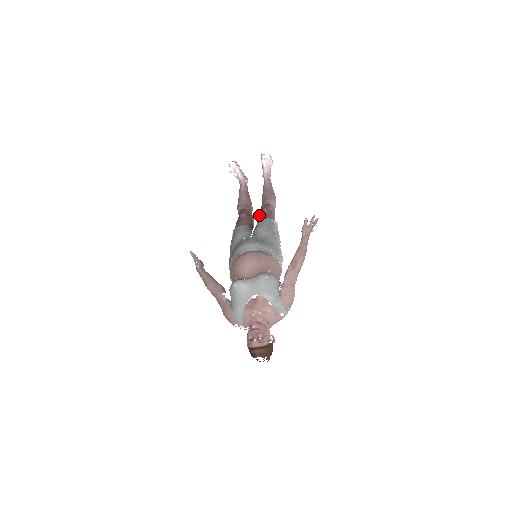
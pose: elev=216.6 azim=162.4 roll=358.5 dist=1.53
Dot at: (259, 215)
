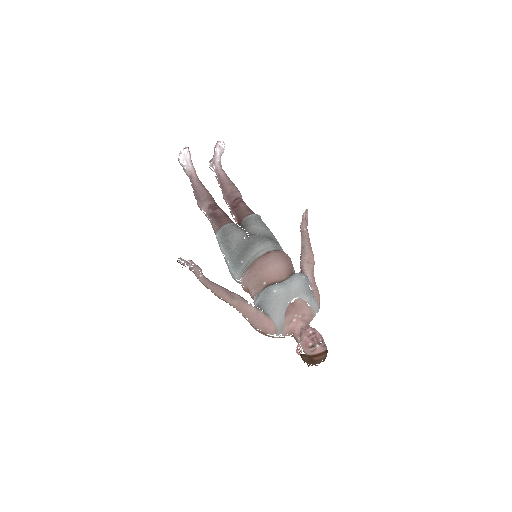
Dot at: (237, 210)
